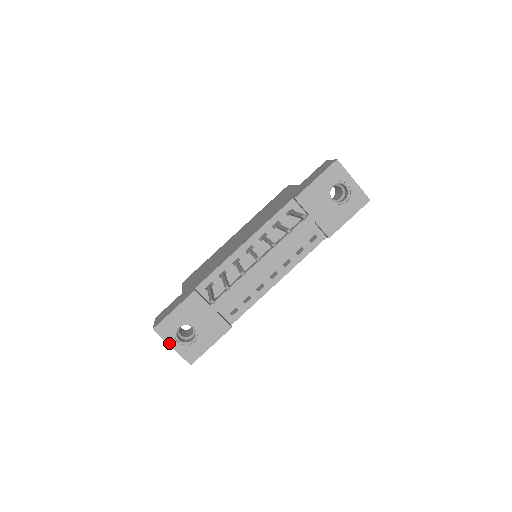
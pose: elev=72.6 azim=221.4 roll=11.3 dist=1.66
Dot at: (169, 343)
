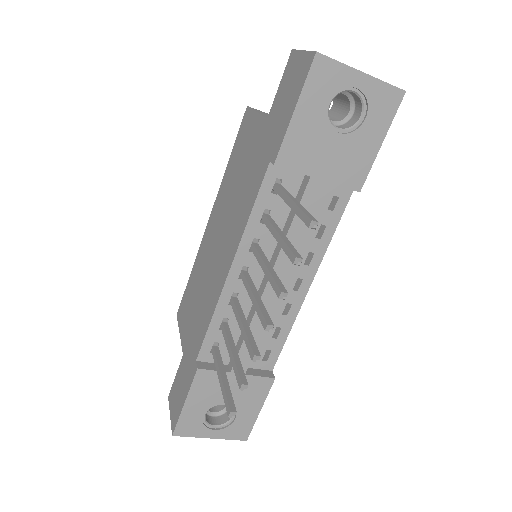
Dot at: (204, 436)
